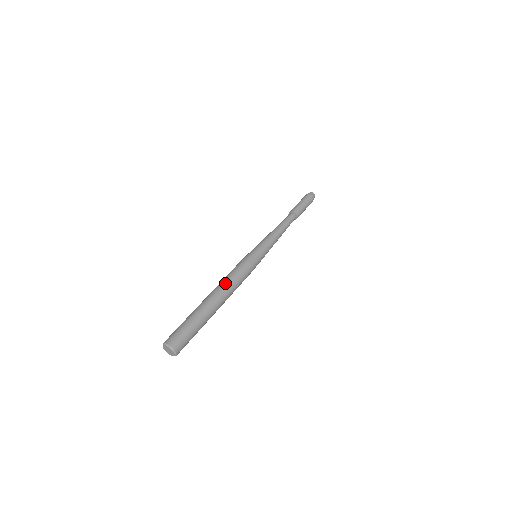
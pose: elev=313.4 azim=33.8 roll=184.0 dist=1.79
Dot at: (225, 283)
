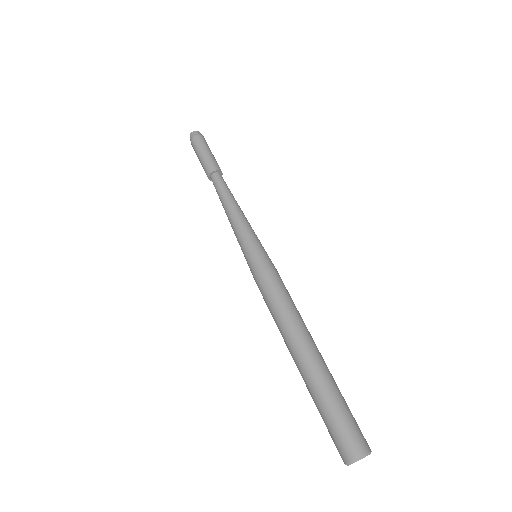
Dot at: (300, 317)
